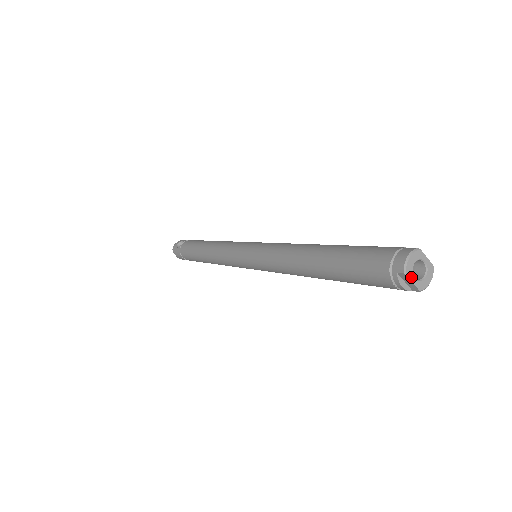
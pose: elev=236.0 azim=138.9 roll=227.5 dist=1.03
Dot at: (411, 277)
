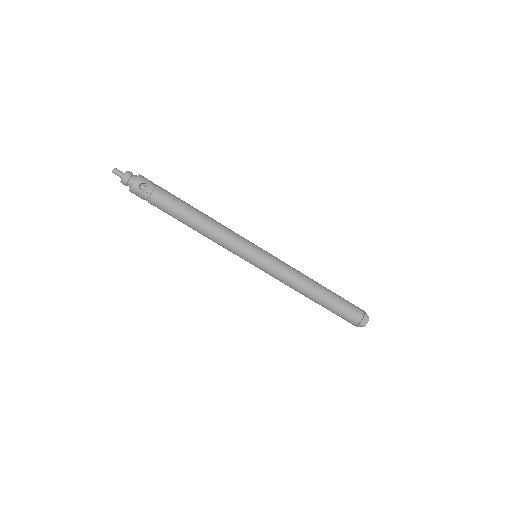
Dot at: (362, 326)
